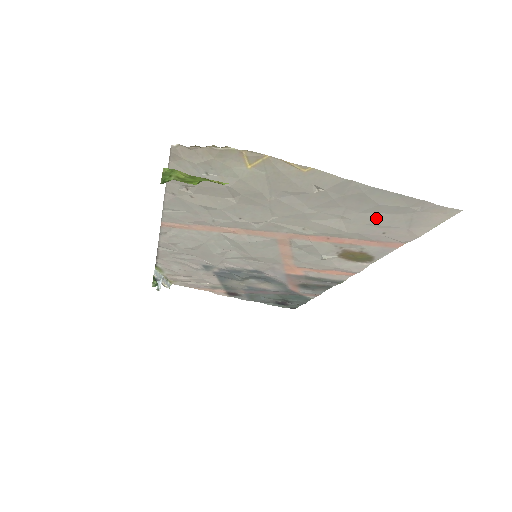
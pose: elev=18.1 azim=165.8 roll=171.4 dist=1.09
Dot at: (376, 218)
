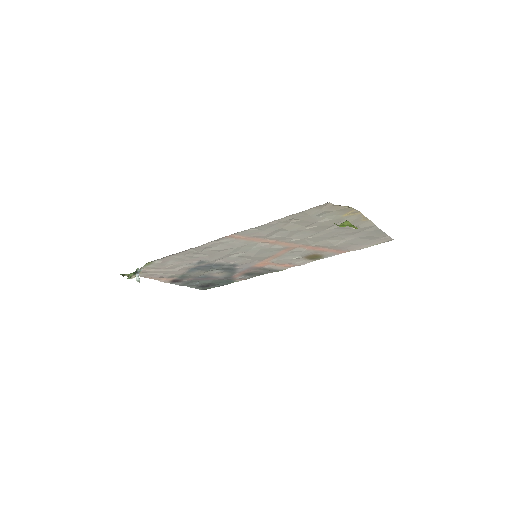
Dot at: (358, 241)
